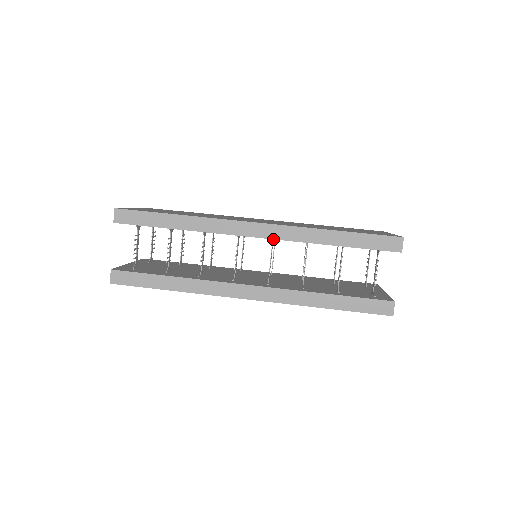
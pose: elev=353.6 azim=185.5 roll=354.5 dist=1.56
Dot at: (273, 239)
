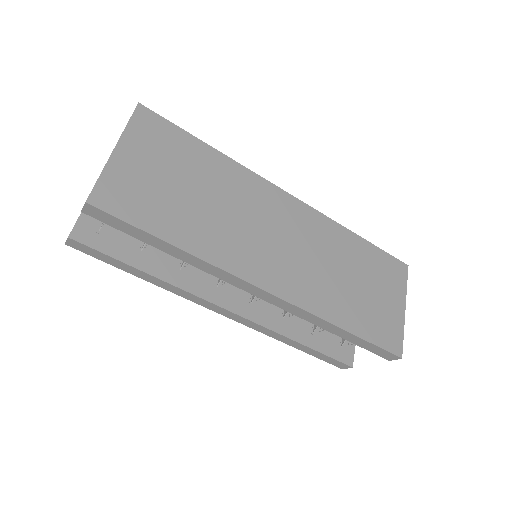
Dot at: occluded
